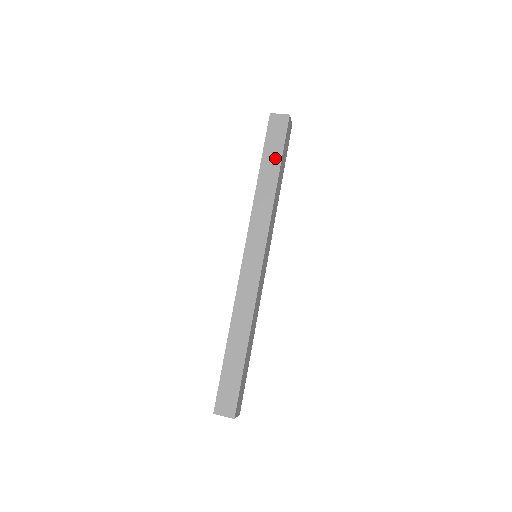
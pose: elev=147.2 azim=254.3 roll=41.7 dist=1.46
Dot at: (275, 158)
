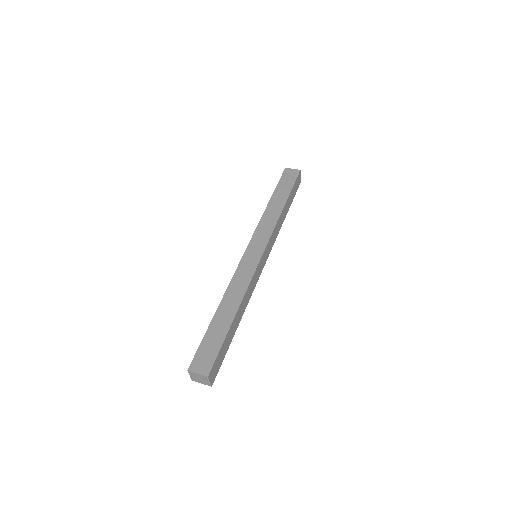
Dot at: (285, 192)
